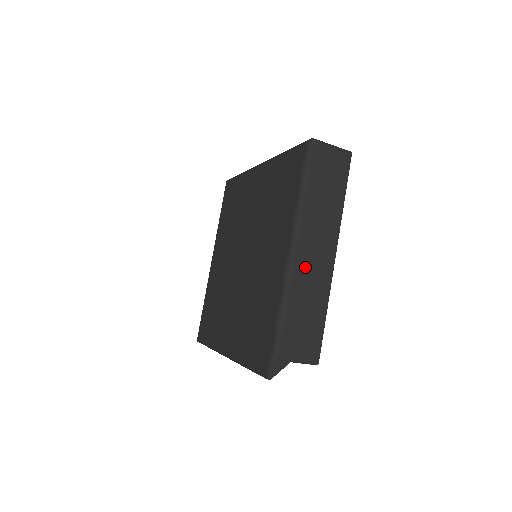
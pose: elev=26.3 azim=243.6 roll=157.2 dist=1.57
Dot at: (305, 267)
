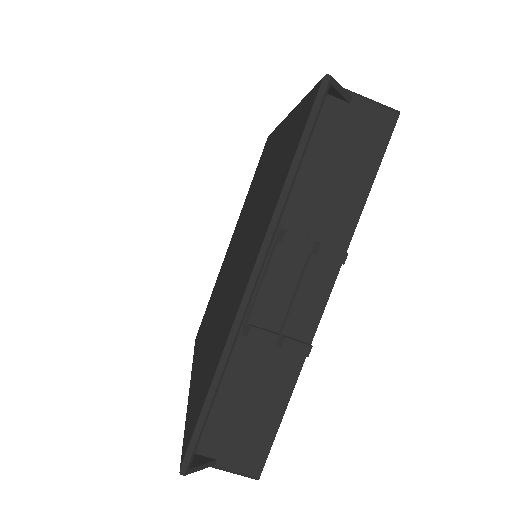
Dot at: occluded
